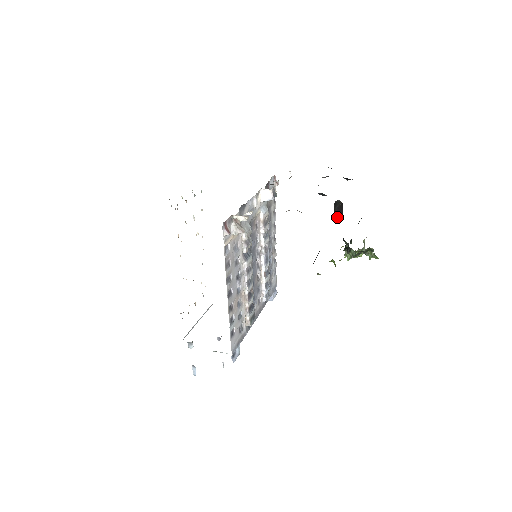
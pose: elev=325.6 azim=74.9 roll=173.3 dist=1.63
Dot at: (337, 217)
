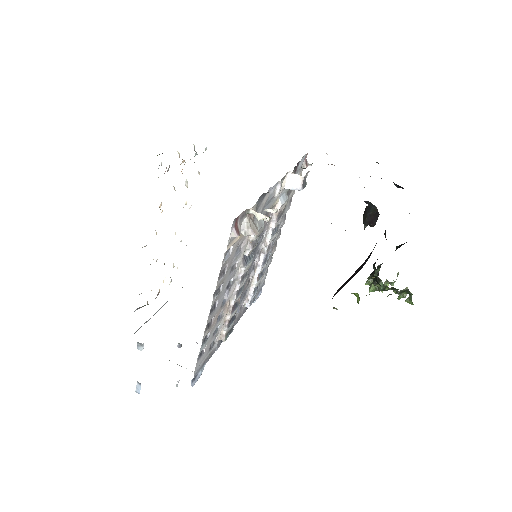
Dot at: (364, 225)
